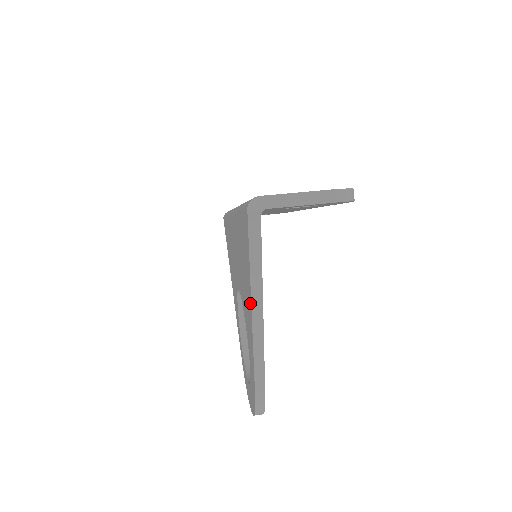
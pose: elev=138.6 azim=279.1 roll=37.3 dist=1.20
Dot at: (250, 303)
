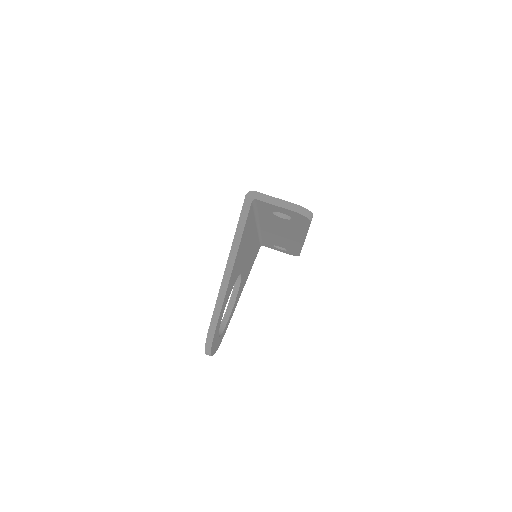
Dot at: (229, 257)
